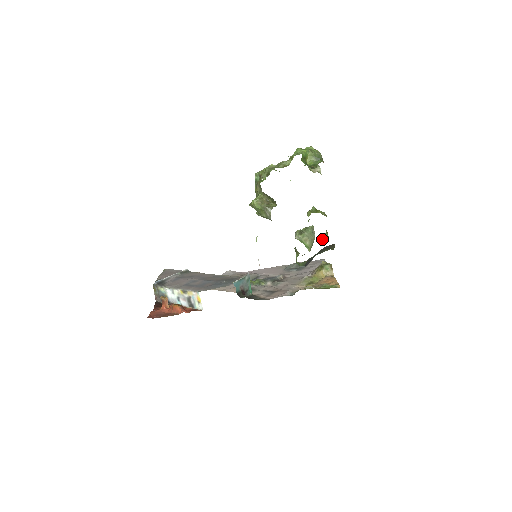
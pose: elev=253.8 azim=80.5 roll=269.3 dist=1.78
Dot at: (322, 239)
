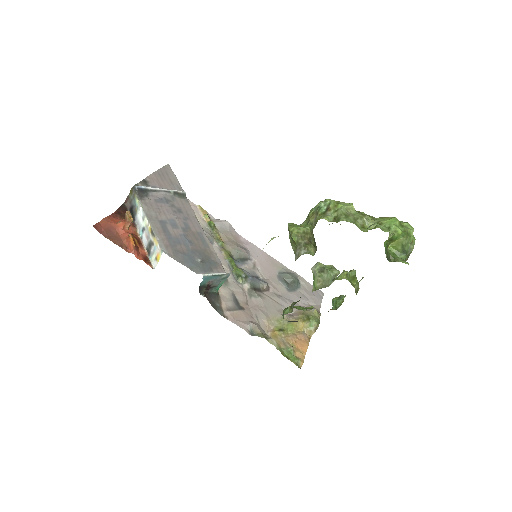
Dot at: (334, 298)
